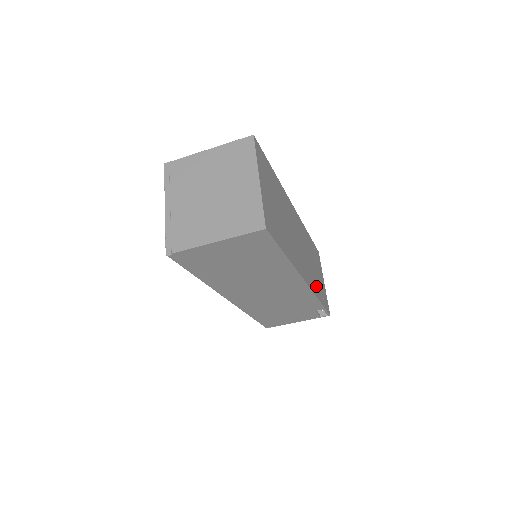
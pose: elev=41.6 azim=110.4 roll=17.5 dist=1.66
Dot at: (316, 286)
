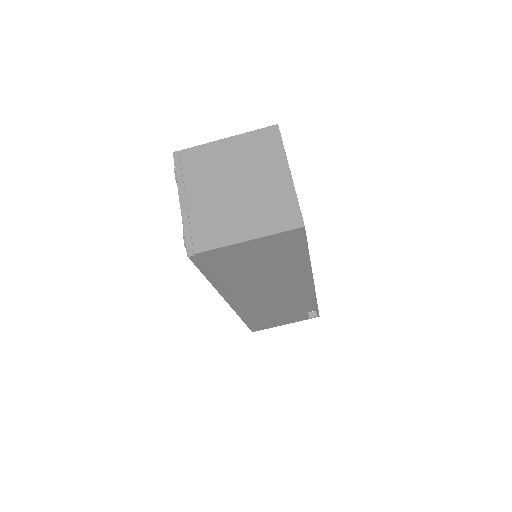
Dot at: occluded
